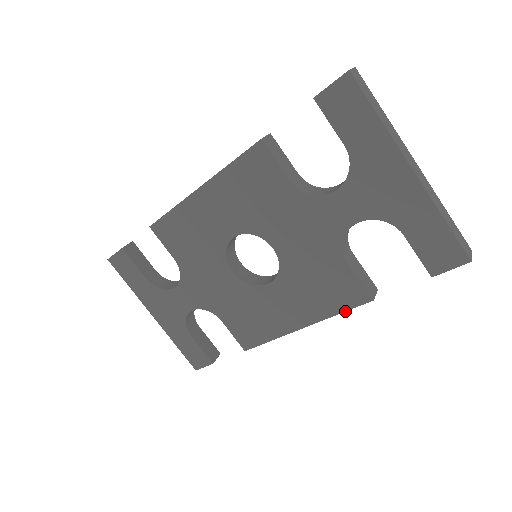
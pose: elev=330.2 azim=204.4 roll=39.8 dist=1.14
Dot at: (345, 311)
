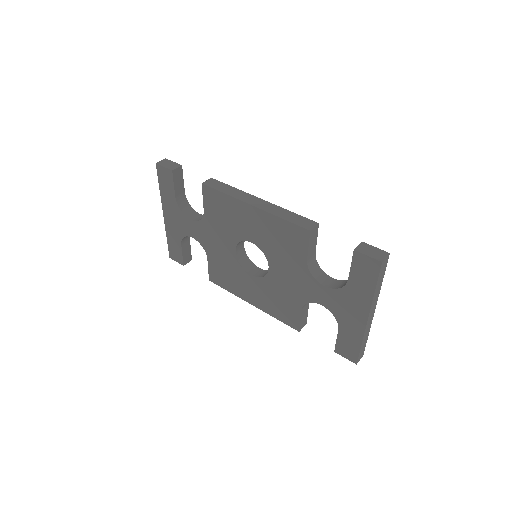
Dot at: (281, 321)
